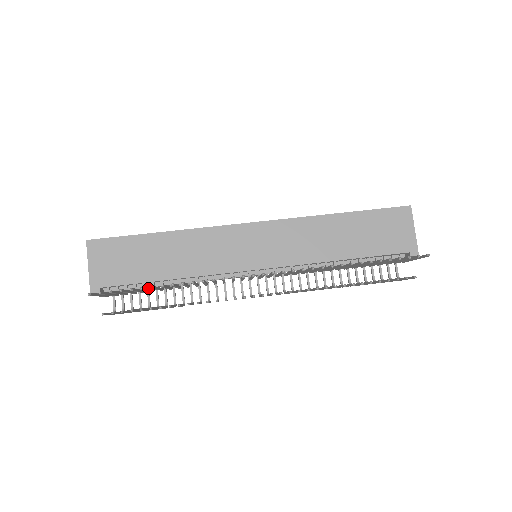
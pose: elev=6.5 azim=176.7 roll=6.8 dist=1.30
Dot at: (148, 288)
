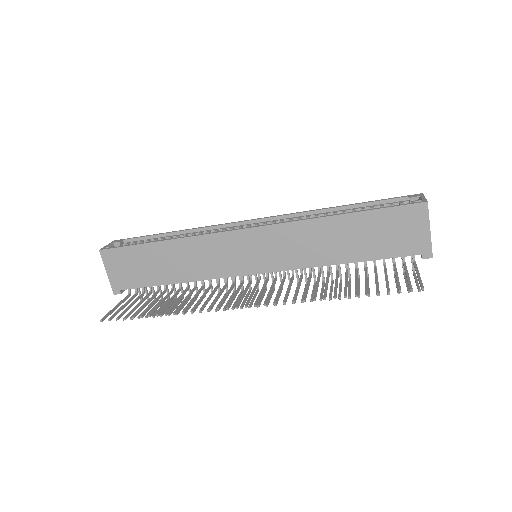
Dot at: (153, 303)
